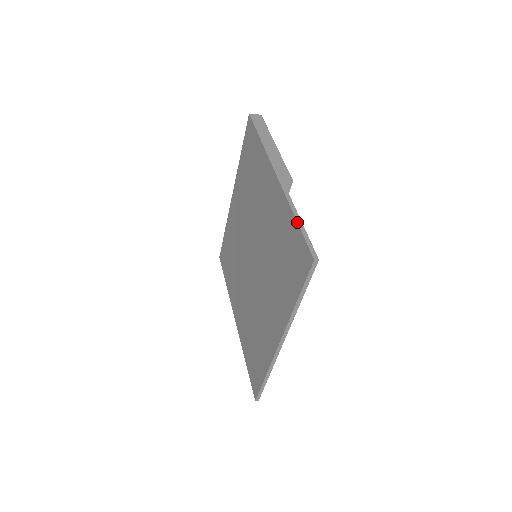
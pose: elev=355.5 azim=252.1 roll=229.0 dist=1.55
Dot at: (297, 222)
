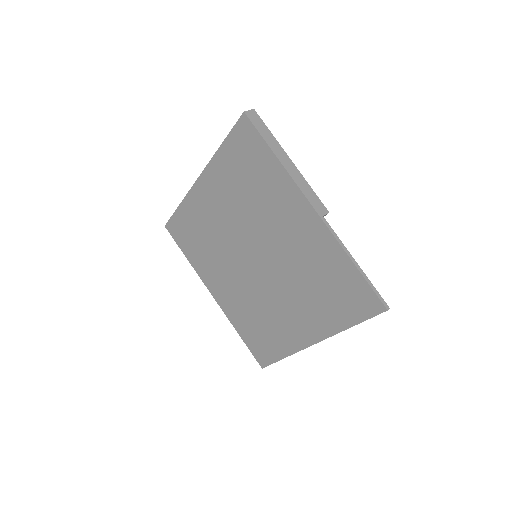
Dot at: (359, 270)
